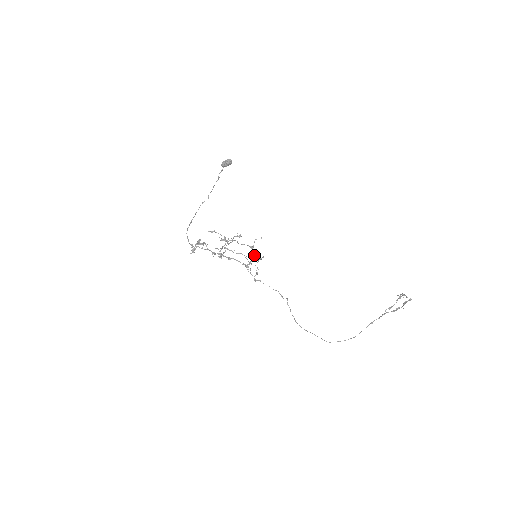
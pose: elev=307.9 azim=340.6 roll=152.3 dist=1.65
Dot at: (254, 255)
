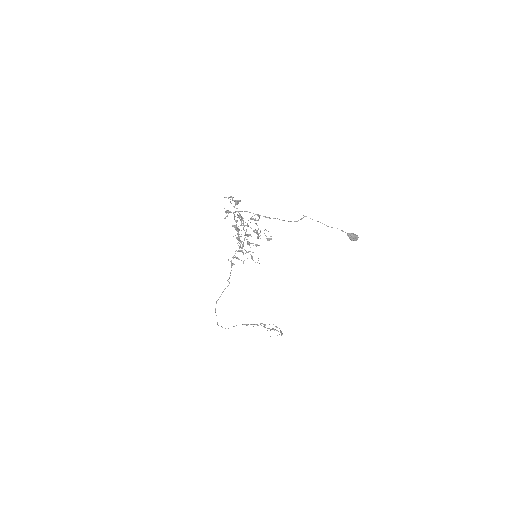
Dot at: (252, 243)
